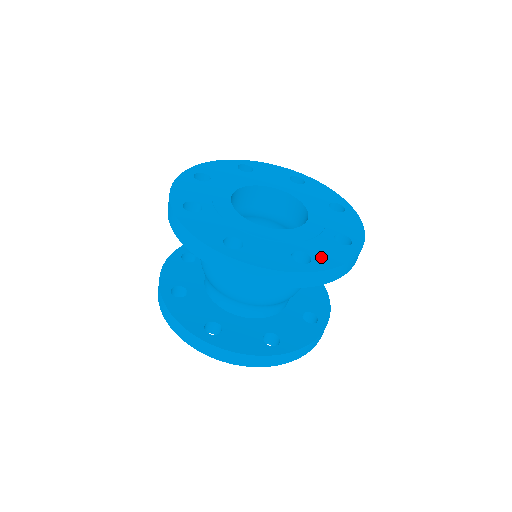
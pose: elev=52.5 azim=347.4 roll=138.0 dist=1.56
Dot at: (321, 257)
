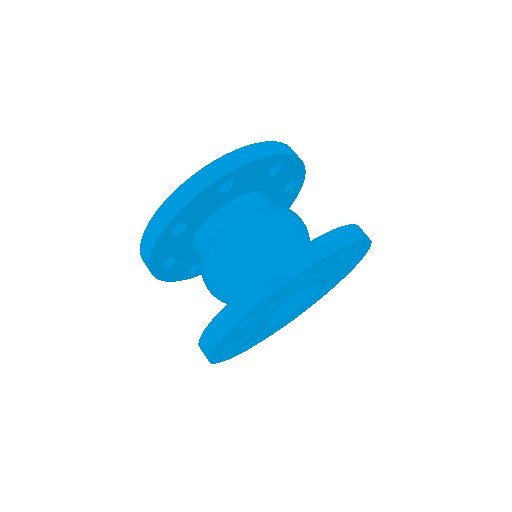
Dot at: occluded
